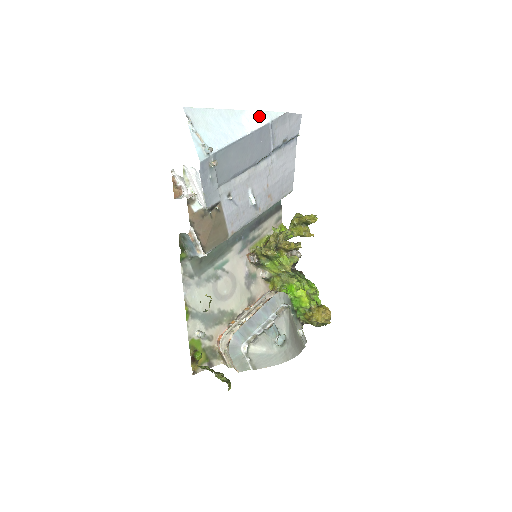
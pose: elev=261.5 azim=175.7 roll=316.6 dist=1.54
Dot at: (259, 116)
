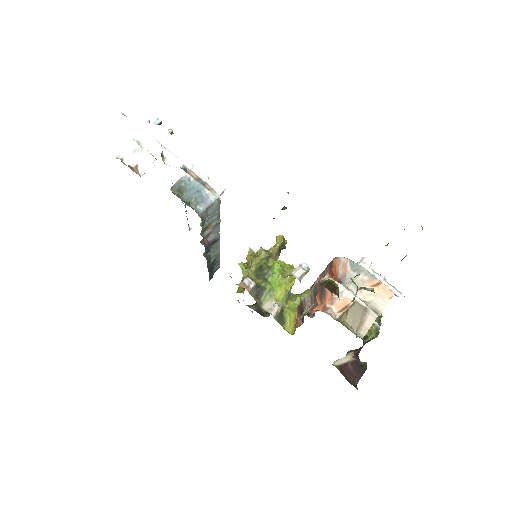
Dot at: occluded
